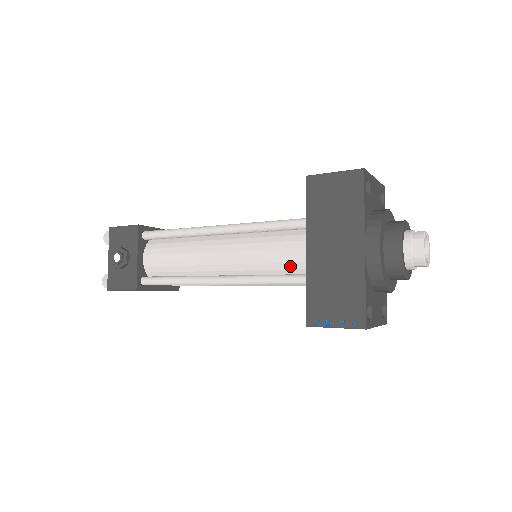
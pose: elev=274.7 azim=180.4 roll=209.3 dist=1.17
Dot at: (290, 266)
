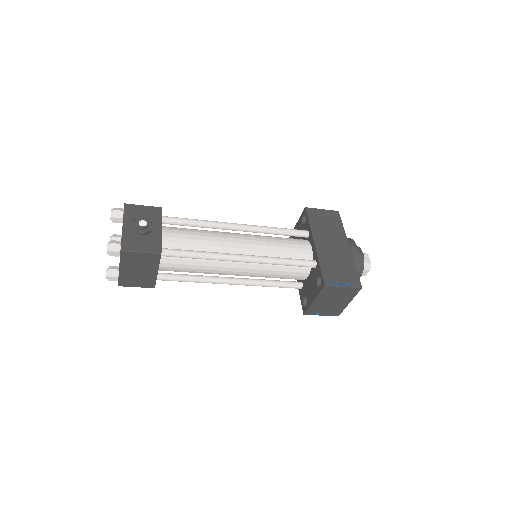
Dot at: (298, 255)
